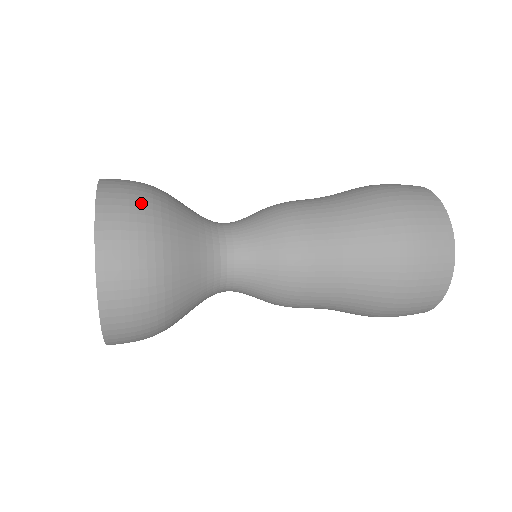
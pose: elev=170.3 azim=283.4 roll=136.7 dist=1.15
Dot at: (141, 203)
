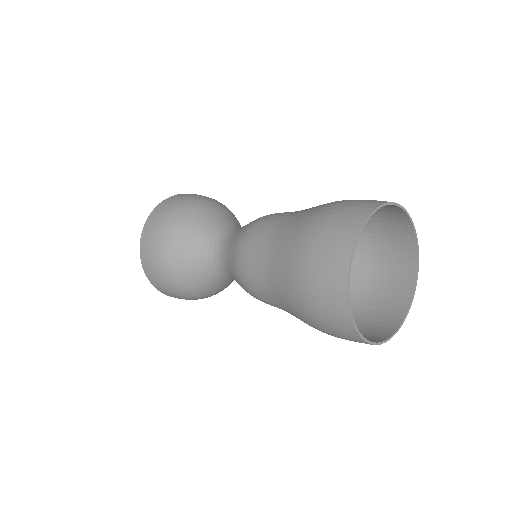
Dot at: (167, 216)
